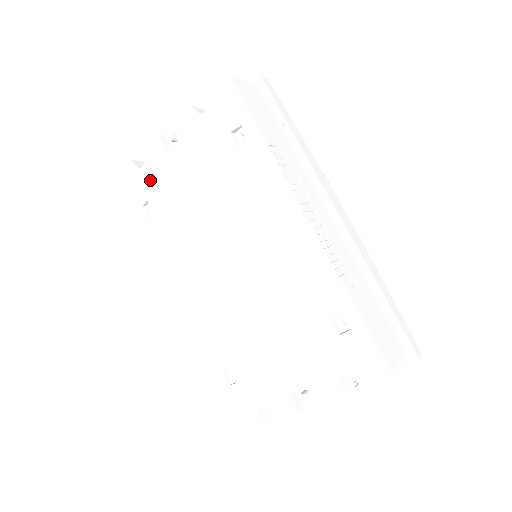
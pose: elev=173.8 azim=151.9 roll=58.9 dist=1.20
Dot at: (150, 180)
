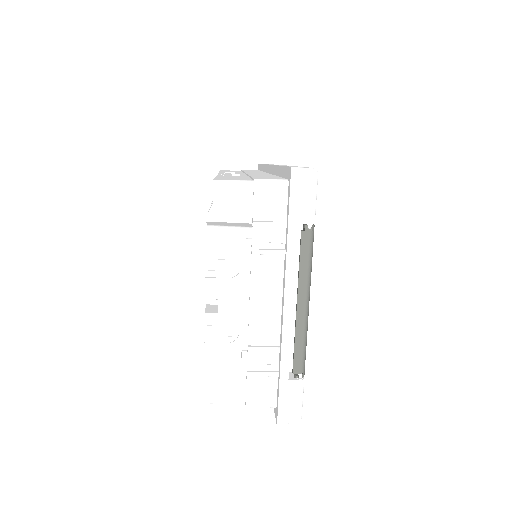
Dot at: occluded
